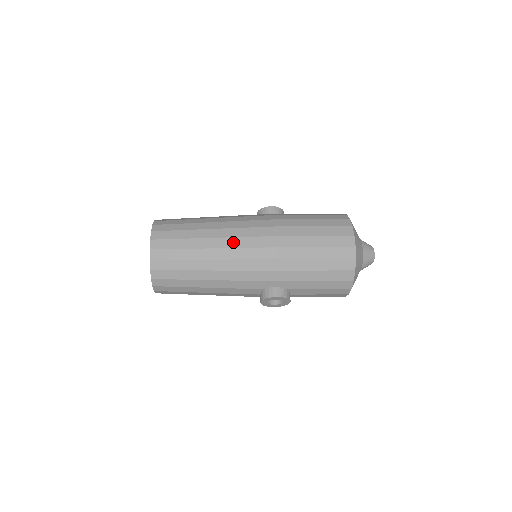
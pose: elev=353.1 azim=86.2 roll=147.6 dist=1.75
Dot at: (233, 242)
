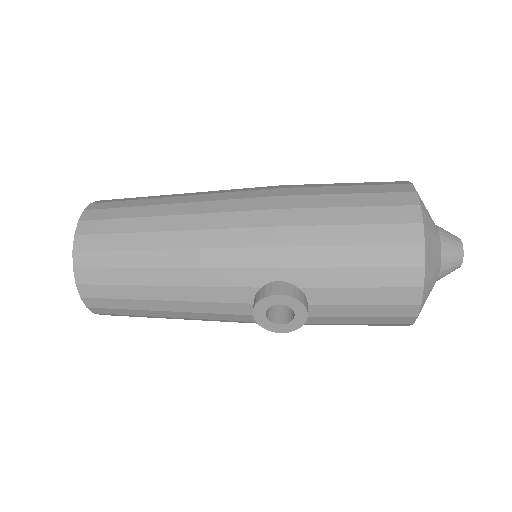
Dot at: (207, 206)
